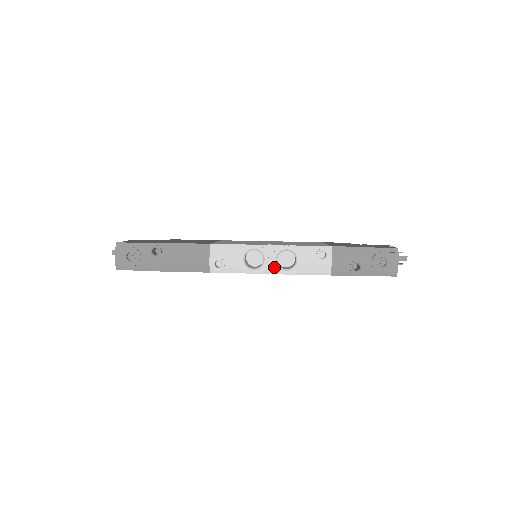
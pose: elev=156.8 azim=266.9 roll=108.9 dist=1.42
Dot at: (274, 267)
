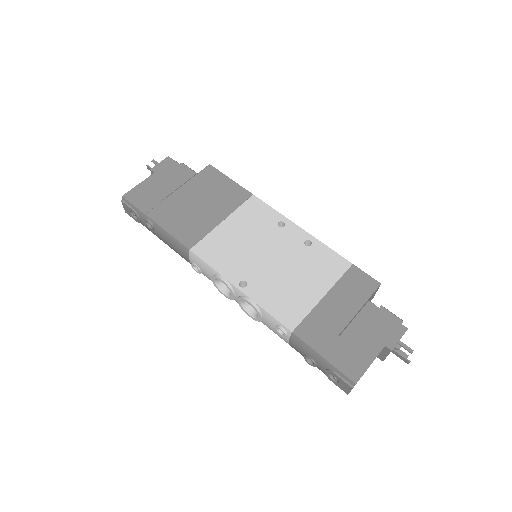
Dot at: (239, 305)
